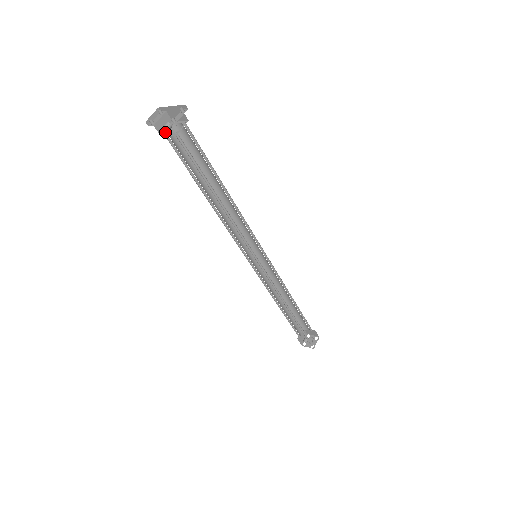
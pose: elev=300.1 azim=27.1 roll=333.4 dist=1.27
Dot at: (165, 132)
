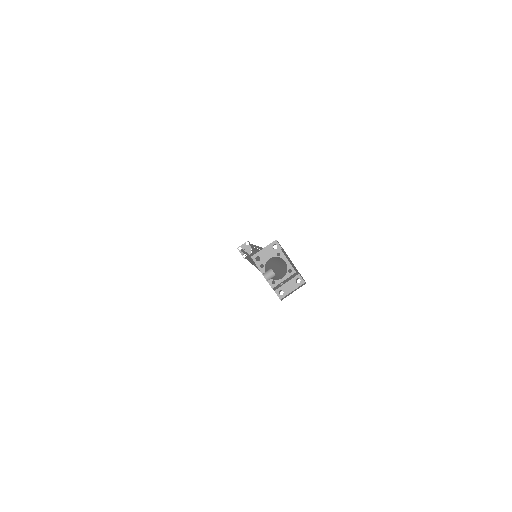
Dot at: (263, 262)
